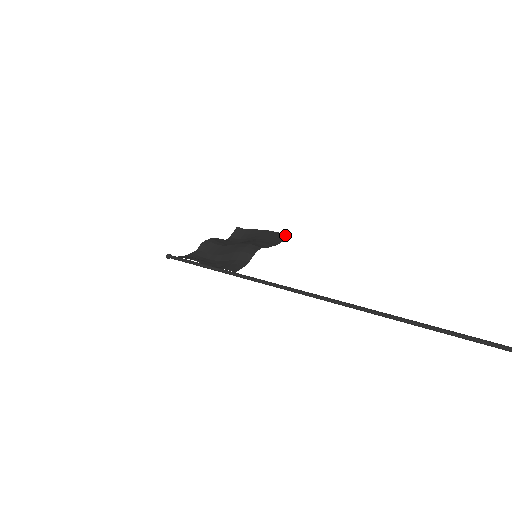
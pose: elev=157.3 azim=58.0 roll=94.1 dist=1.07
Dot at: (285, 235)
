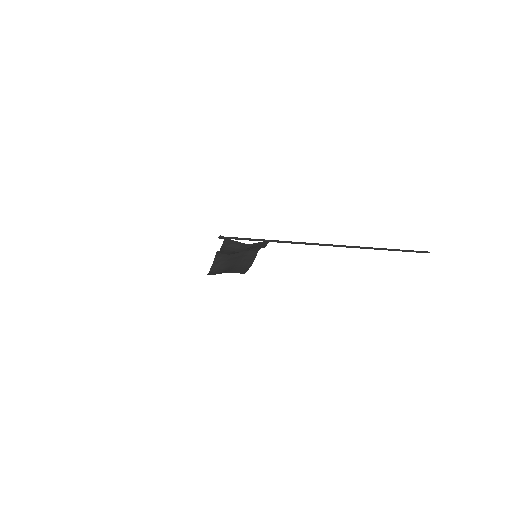
Dot at: (243, 272)
